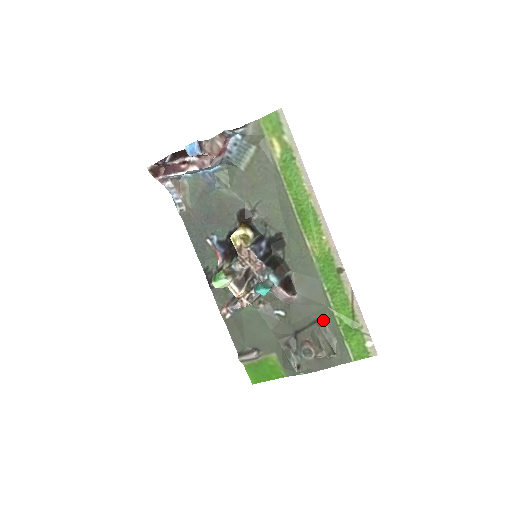
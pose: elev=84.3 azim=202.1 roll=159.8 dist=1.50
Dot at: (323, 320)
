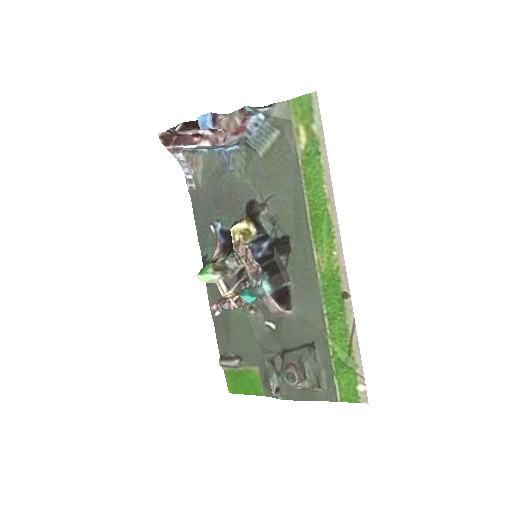
Dot at: (315, 346)
